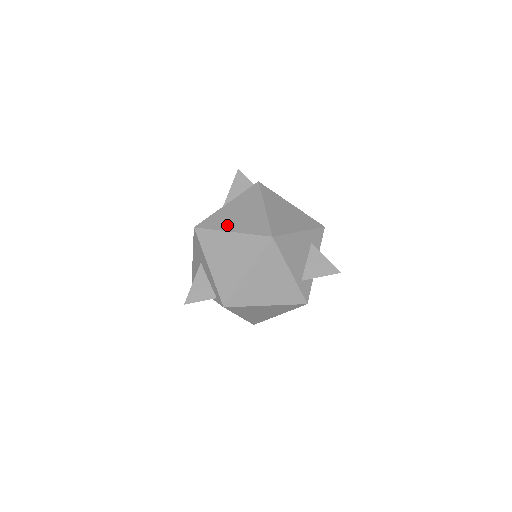
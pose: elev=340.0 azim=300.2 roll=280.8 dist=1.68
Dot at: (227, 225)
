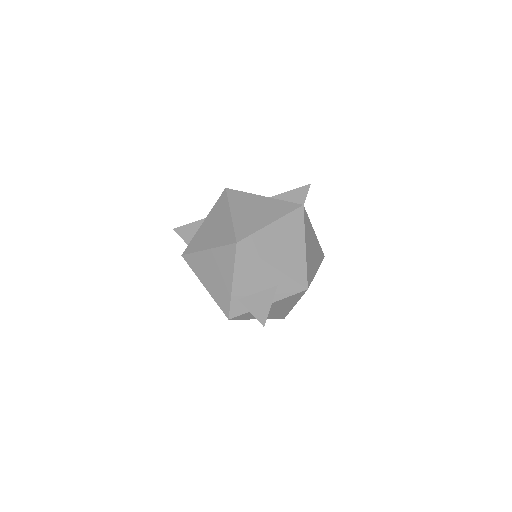
Dot at: (237, 207)
